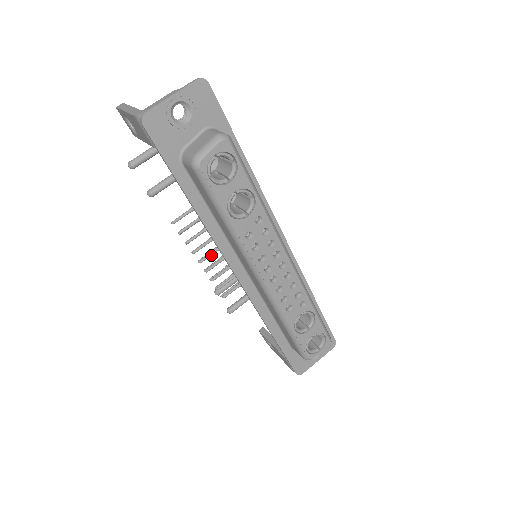
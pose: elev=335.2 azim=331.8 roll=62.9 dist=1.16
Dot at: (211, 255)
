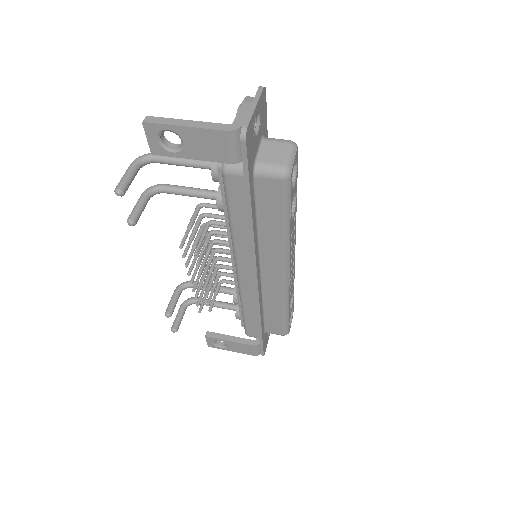
Dot at: (207, 270)
